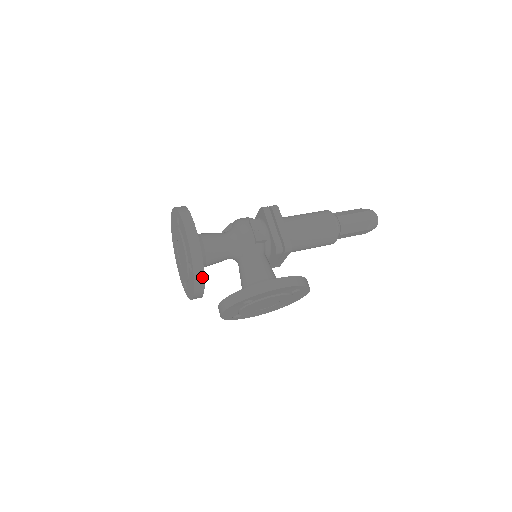
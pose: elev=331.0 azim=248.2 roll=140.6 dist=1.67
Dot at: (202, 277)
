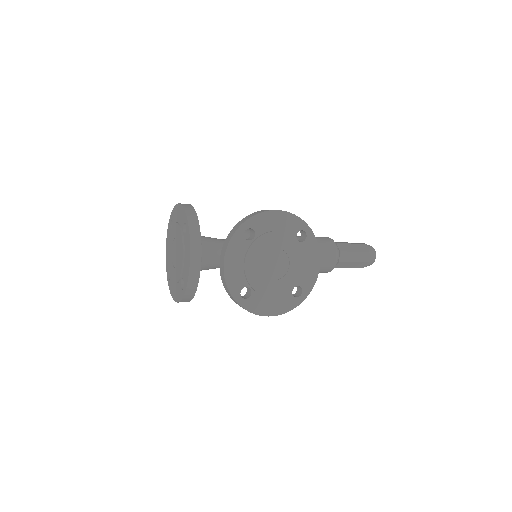
Dot at: (197, 227)
